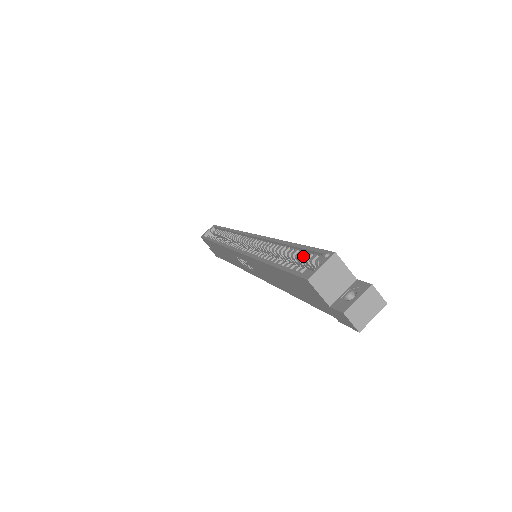
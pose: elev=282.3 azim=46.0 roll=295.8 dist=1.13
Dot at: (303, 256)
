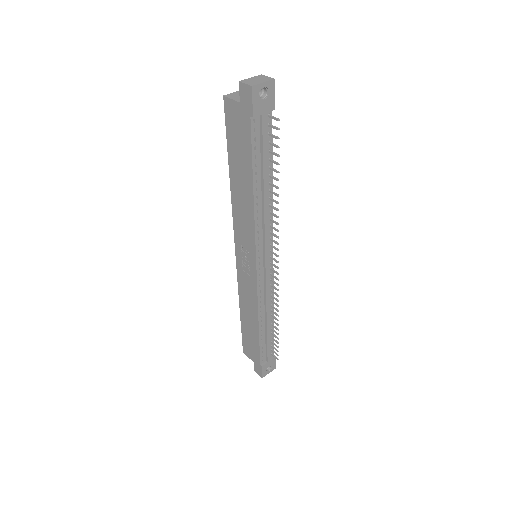
Dot at: occluded
